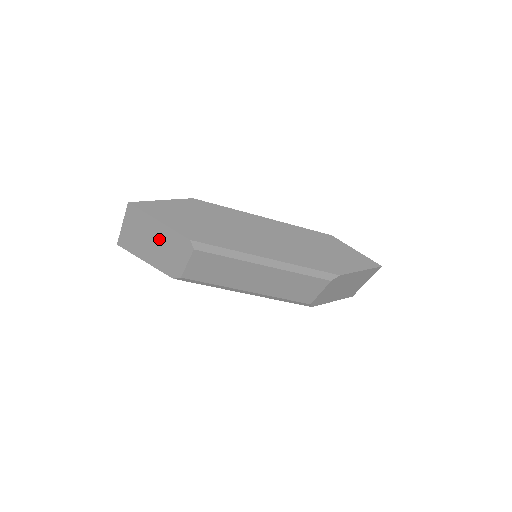
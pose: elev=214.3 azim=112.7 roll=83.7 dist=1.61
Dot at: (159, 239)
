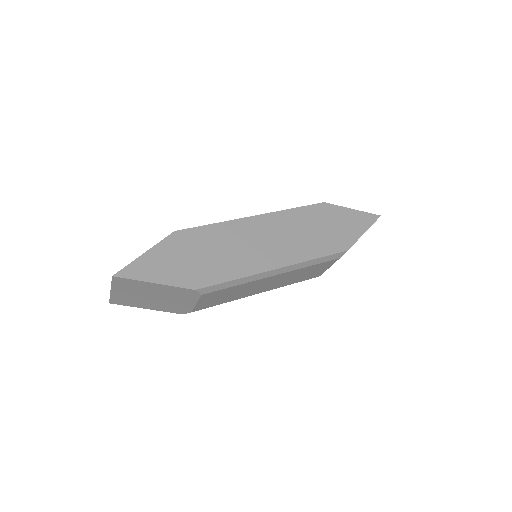
Dot at: (158, 294)
